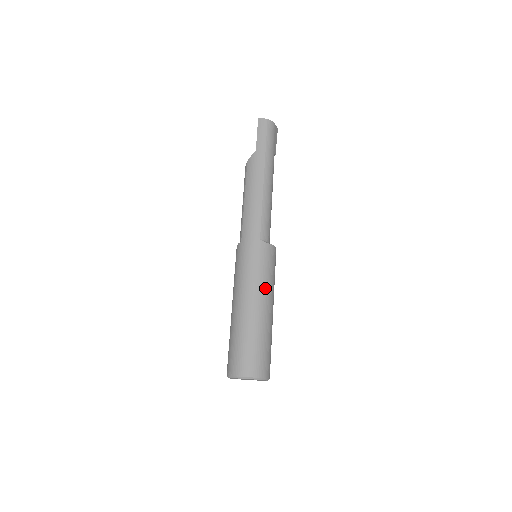
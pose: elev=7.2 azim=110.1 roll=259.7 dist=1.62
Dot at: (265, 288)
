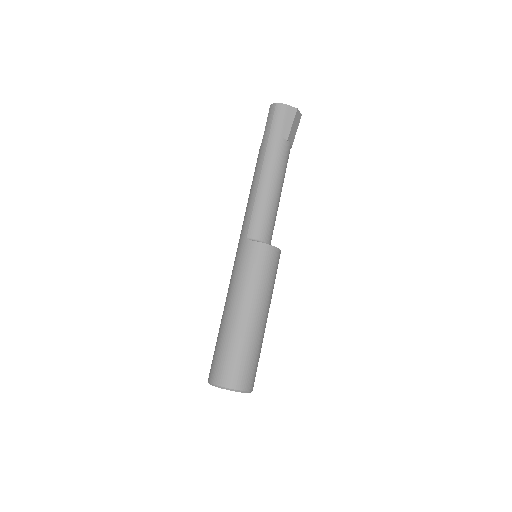
Dot at: (243, 290)
